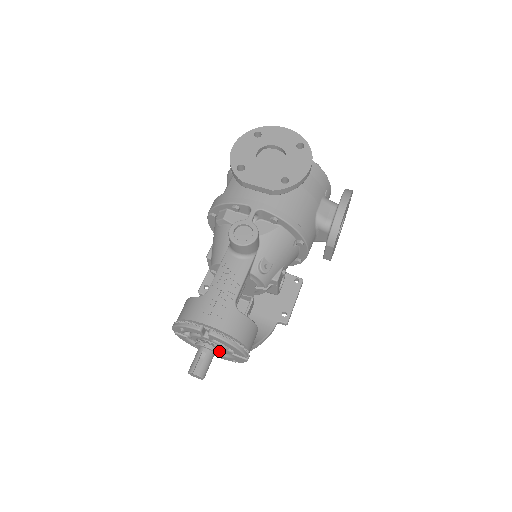
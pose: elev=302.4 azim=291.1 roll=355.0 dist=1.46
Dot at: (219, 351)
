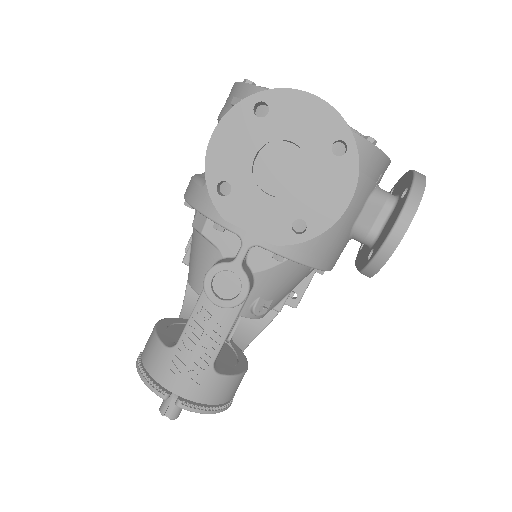
Dot at: occluded
